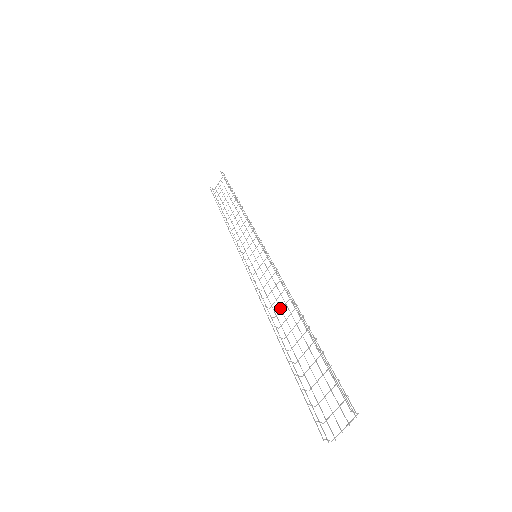
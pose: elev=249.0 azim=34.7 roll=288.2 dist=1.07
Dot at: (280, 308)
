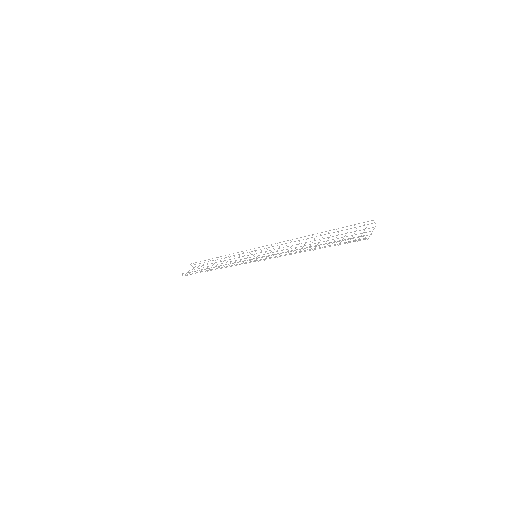
Dot at: occluded
